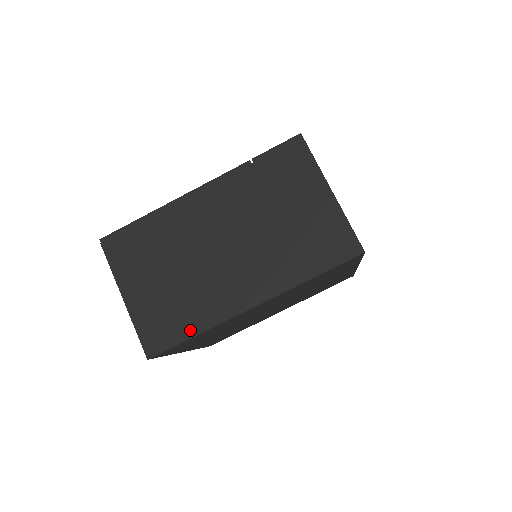
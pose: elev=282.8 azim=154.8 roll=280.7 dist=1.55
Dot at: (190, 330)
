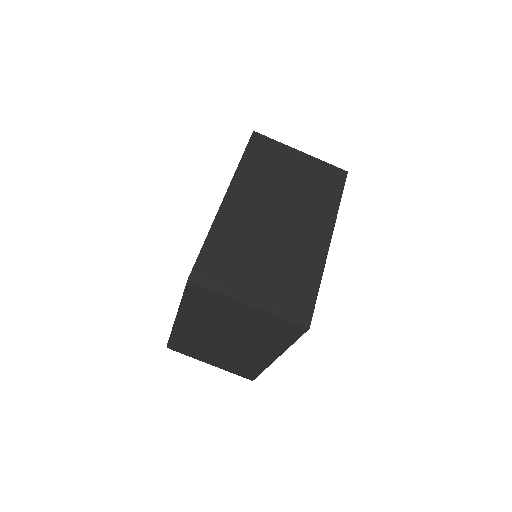
Dot at: (313, 285)
